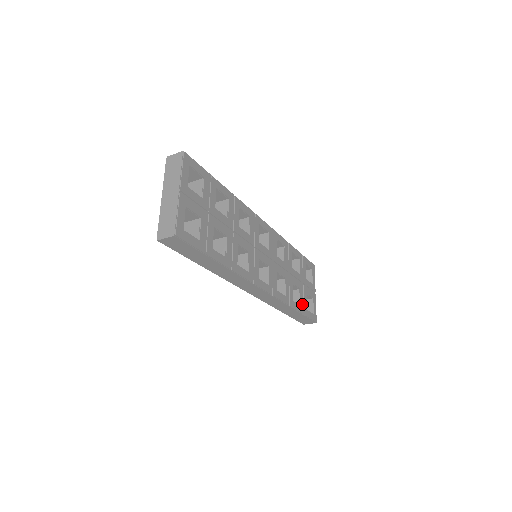
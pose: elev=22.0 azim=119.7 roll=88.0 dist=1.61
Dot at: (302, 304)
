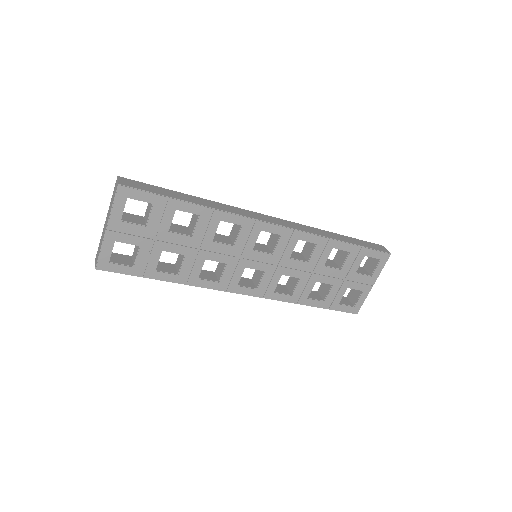
Dot at: (329, 299)
